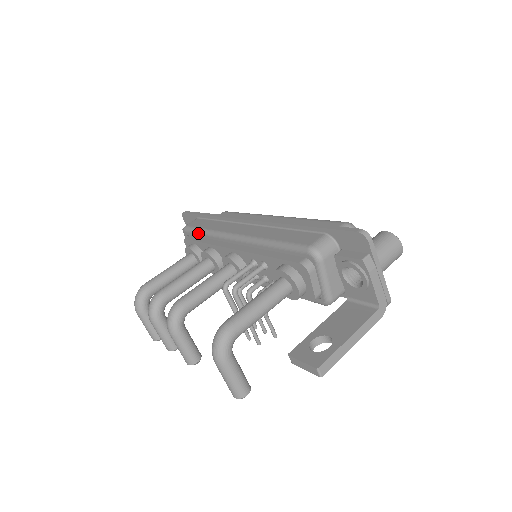
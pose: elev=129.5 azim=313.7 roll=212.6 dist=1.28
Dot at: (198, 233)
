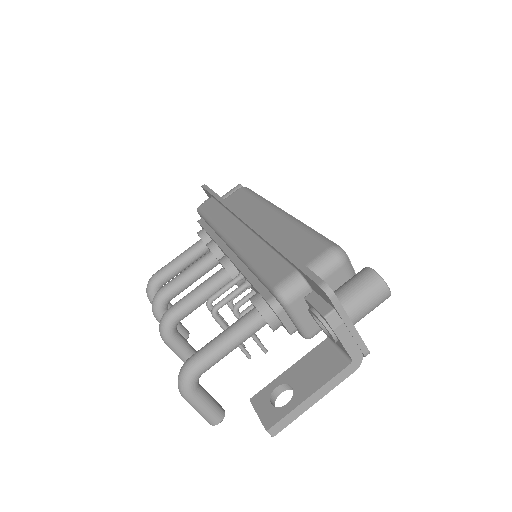
Dot at: (205, 220)
